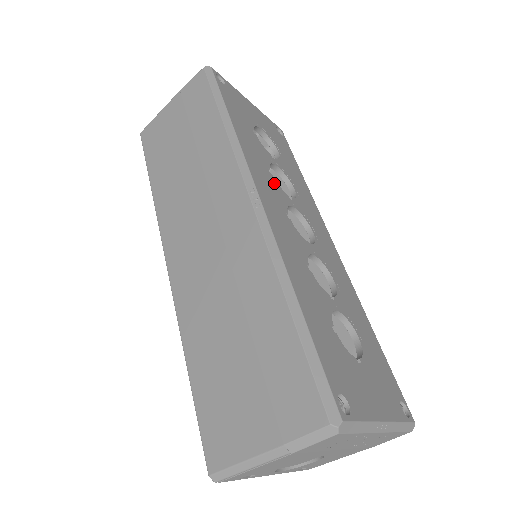
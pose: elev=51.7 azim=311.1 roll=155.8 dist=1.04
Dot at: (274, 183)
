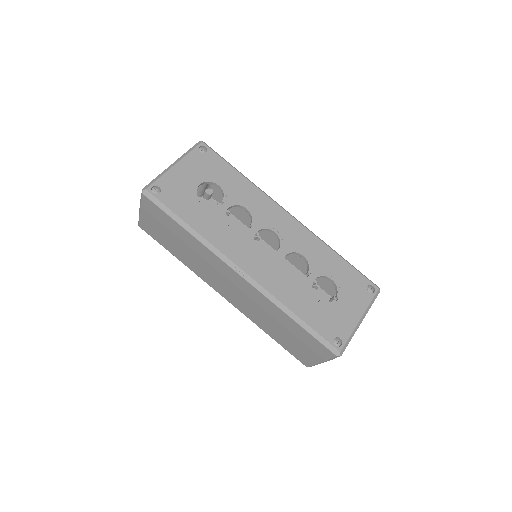
Dot at: (238, 235)
